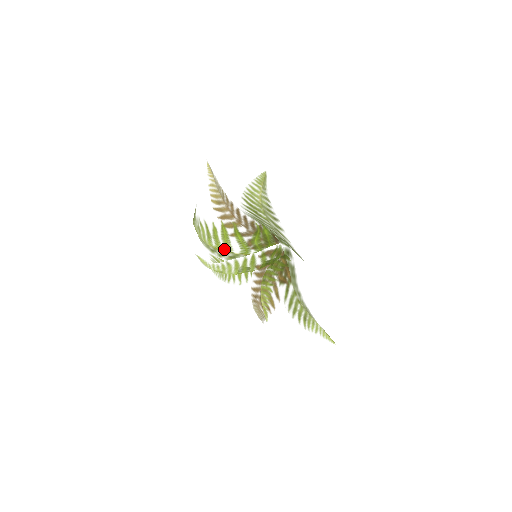
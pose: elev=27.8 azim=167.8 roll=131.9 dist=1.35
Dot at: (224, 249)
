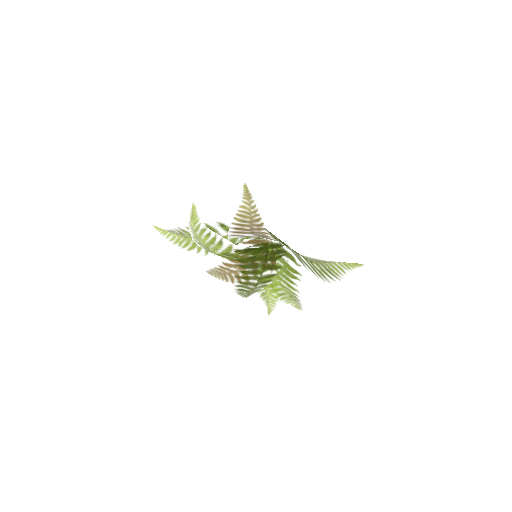
Dot at: (235, 259)
